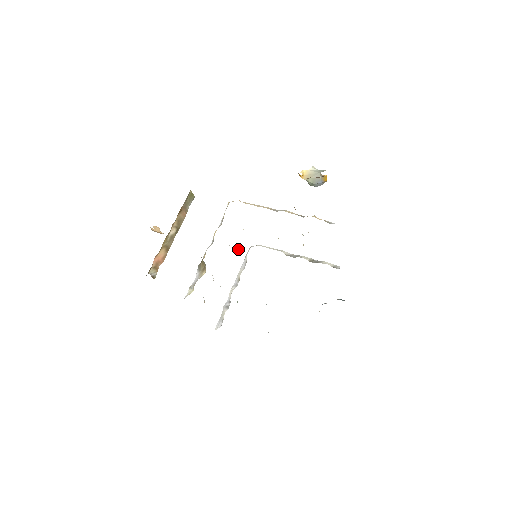
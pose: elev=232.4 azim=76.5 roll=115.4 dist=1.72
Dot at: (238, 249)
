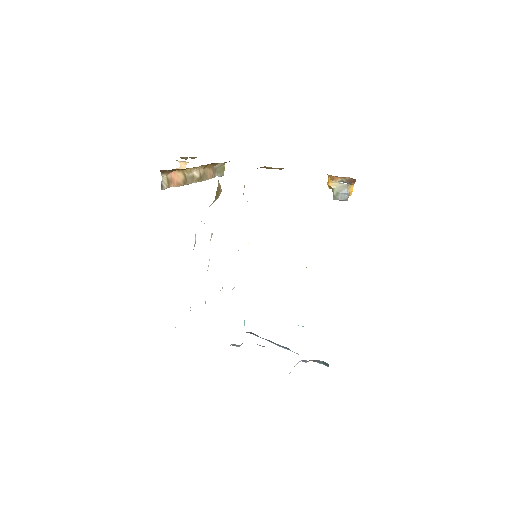
Dot at: occluded
